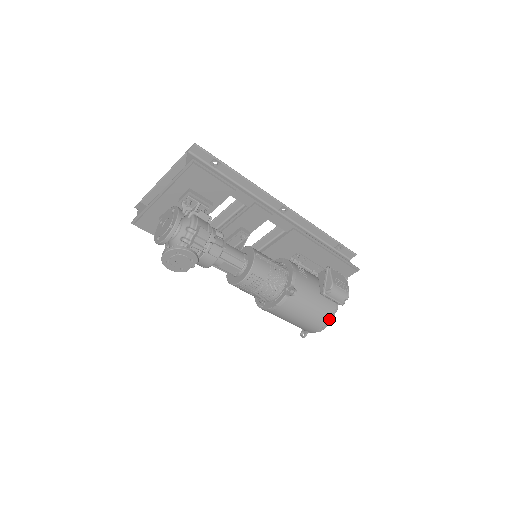
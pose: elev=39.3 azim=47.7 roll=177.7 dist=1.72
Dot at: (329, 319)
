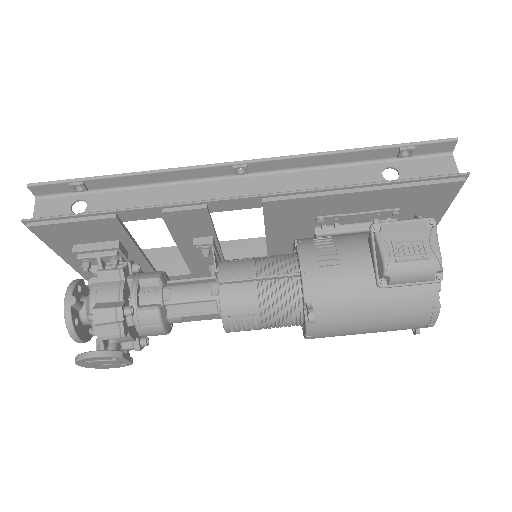
Dot at: (430, 309)
